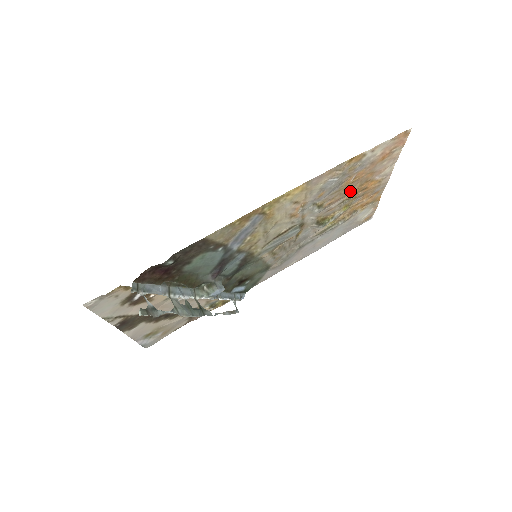
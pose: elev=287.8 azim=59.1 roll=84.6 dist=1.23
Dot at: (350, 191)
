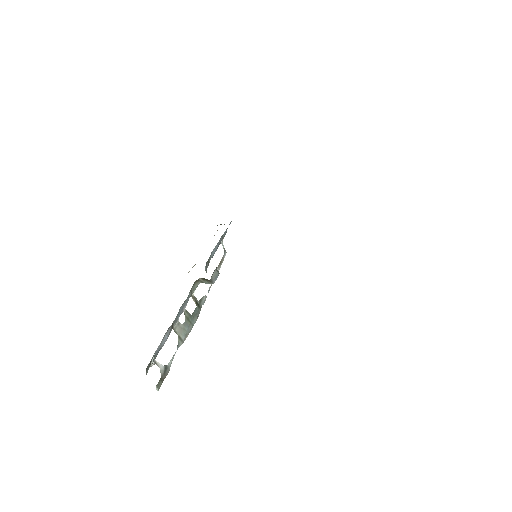
Dot at: occluded
